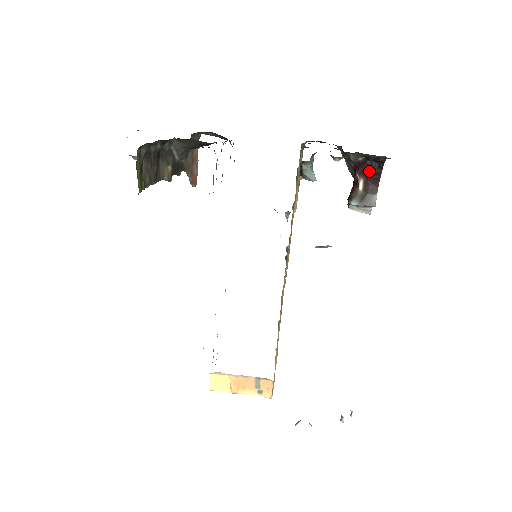
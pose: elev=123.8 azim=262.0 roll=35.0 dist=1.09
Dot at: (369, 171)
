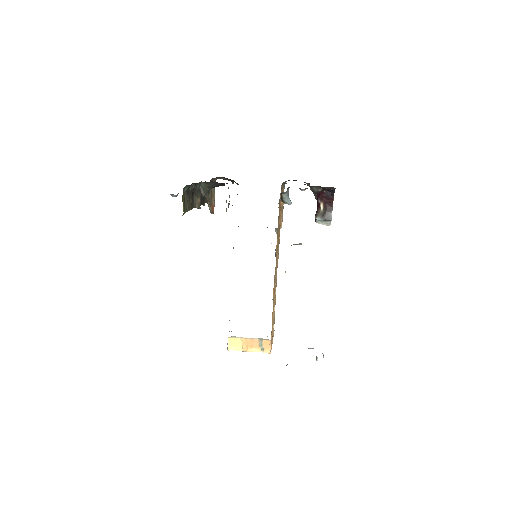
Dot at: (326, 197)
